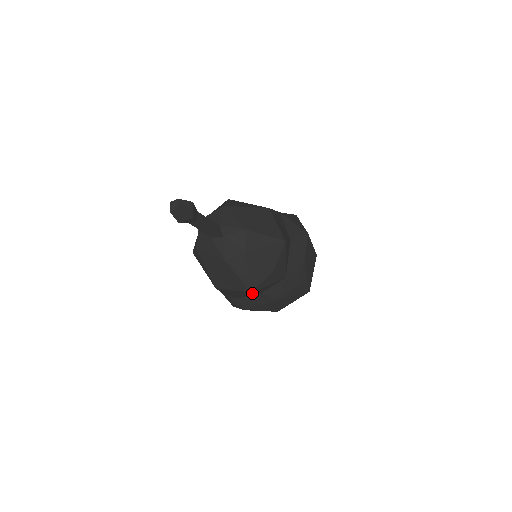
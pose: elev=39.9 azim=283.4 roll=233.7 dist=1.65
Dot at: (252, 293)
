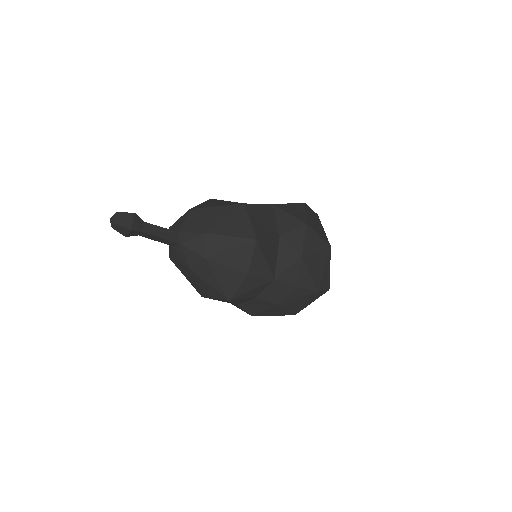
Dot at: (238, 300)
